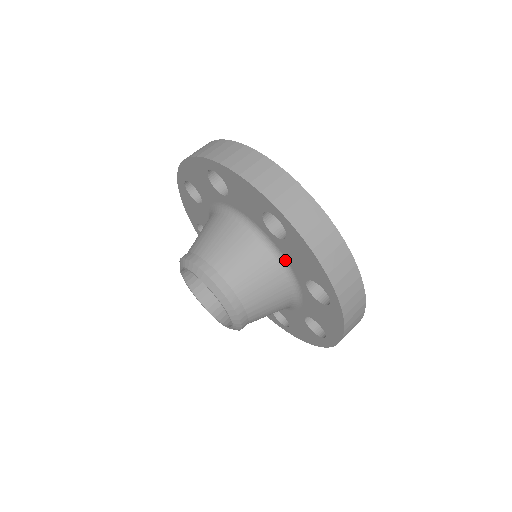
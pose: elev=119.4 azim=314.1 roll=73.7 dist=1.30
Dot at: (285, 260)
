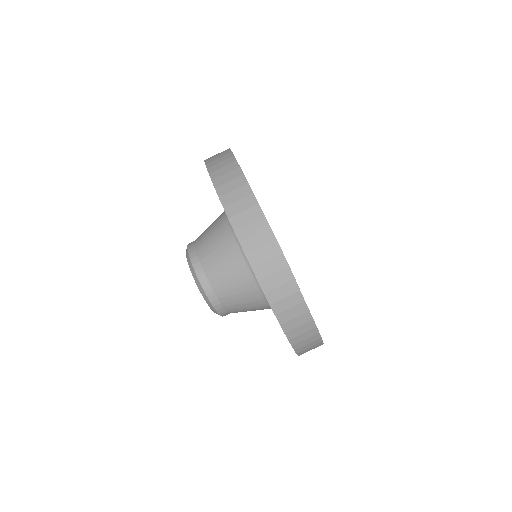
Dot at: occluded
